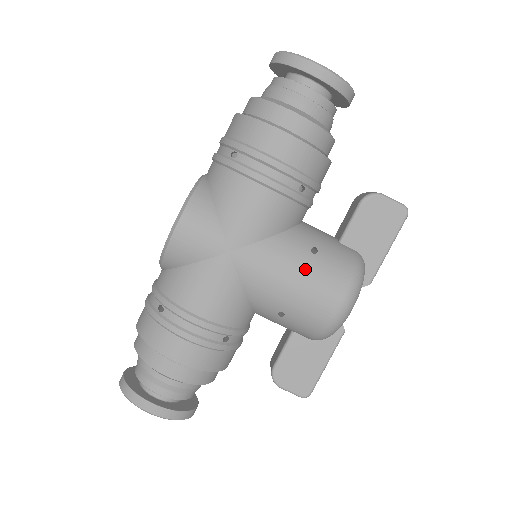
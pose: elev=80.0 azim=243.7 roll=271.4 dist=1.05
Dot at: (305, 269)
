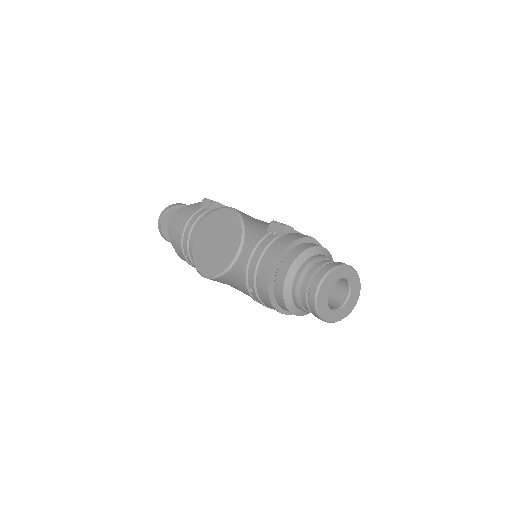
Dot at: occluded
